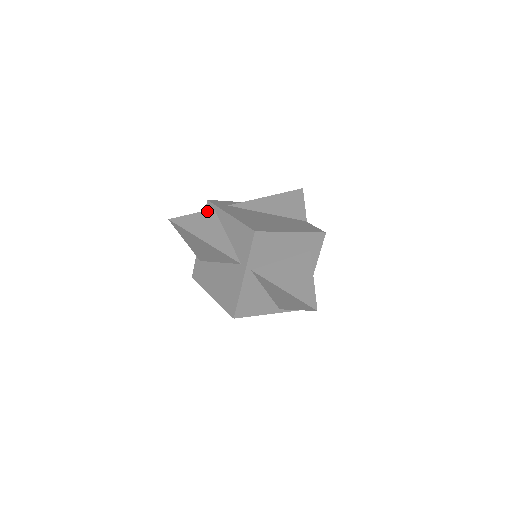
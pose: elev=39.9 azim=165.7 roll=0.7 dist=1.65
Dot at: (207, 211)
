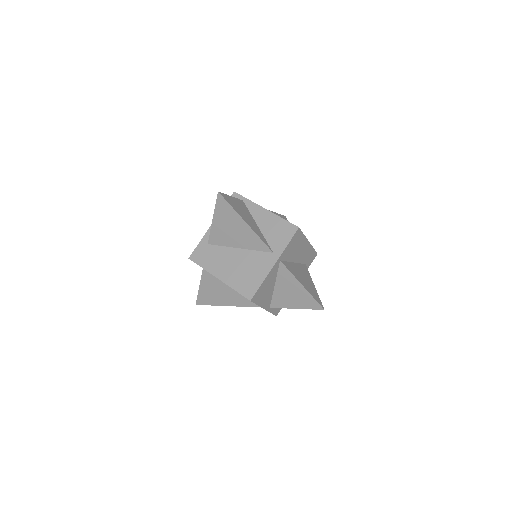
Dot at: (240, 200)
